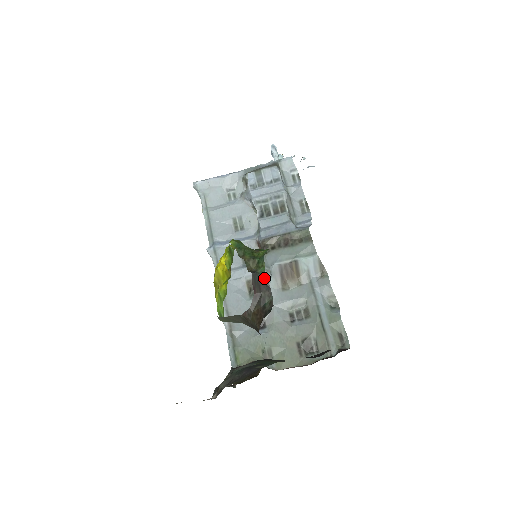
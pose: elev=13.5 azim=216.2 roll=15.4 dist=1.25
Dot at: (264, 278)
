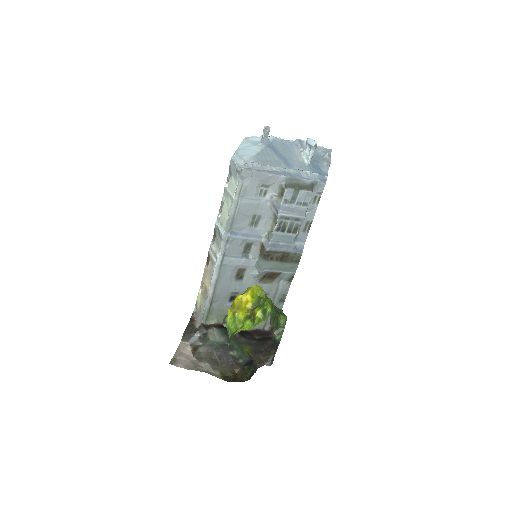
Dot at: (278, 344)
